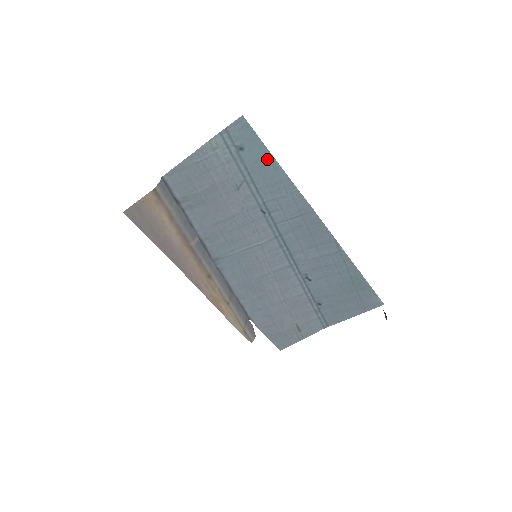
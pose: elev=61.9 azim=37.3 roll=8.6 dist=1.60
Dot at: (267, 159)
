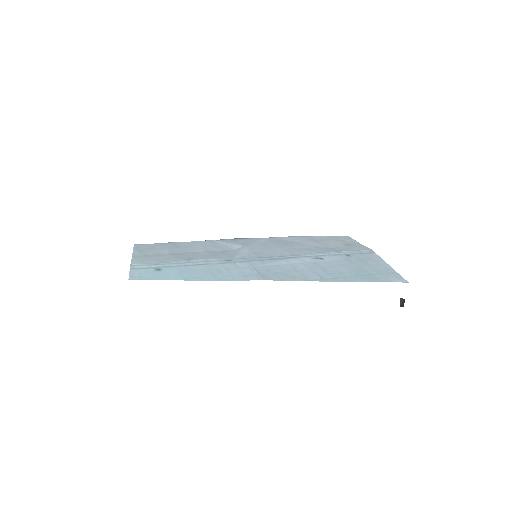
Dot at: (185, 277)
